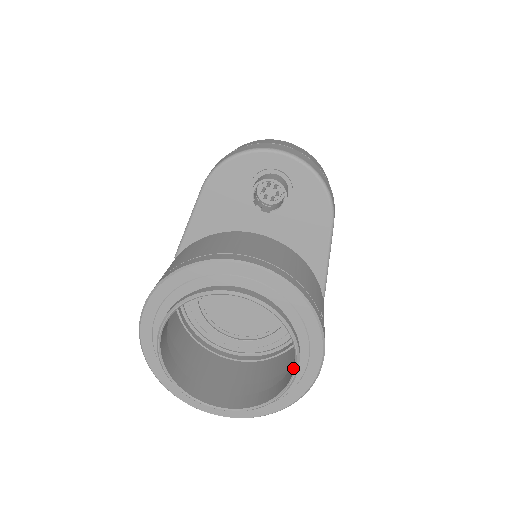
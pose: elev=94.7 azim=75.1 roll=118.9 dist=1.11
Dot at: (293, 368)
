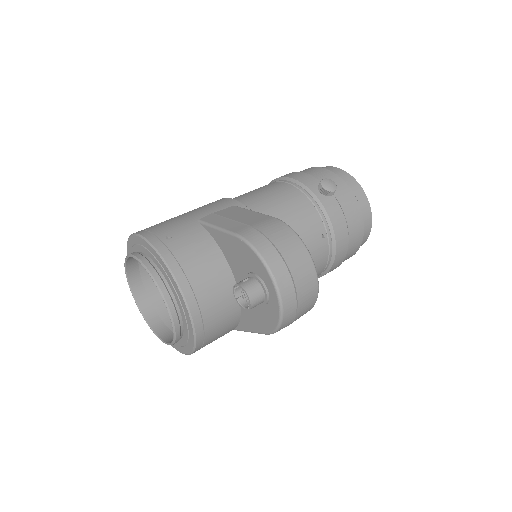
Dot at: (168, 339)
